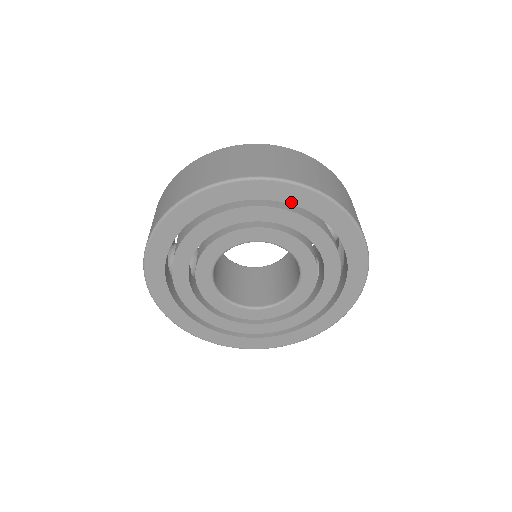
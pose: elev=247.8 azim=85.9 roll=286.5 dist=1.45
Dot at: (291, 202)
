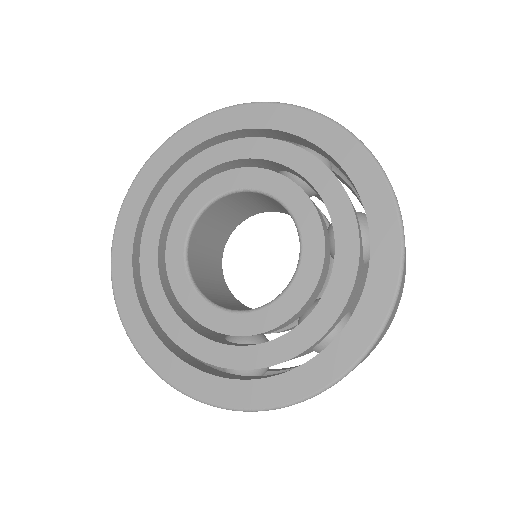
Dot at: (222, 132)
